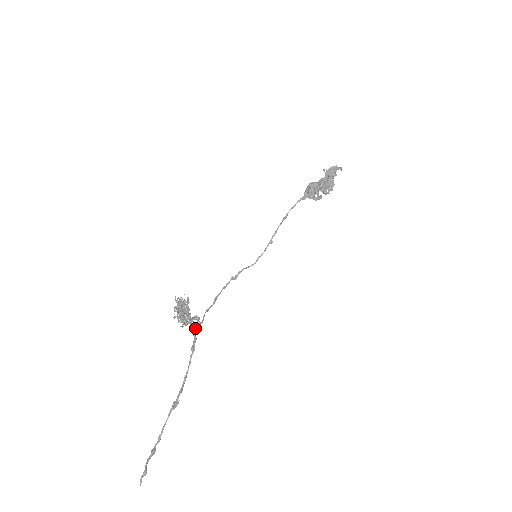
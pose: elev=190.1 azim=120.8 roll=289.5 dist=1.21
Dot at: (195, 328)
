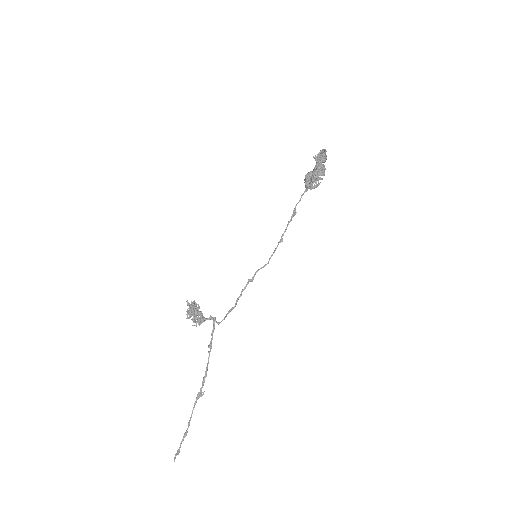
Dot at: (213, 328)
